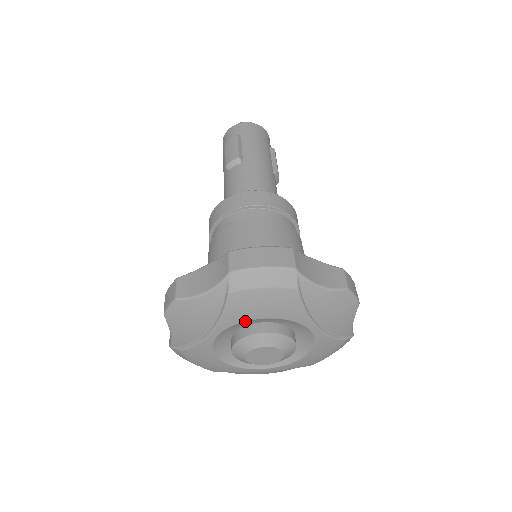
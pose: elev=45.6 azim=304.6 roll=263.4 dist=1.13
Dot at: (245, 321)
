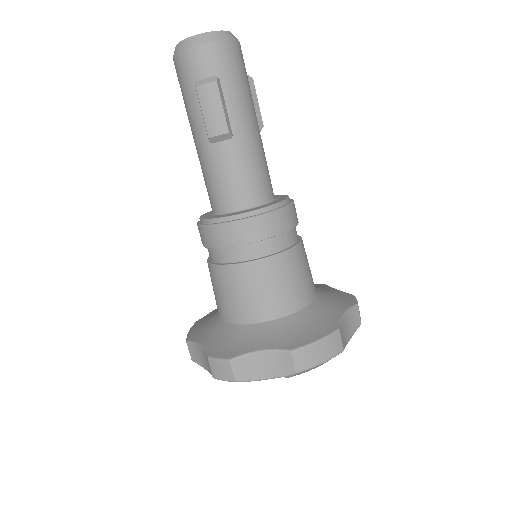
Dot at: occluded
